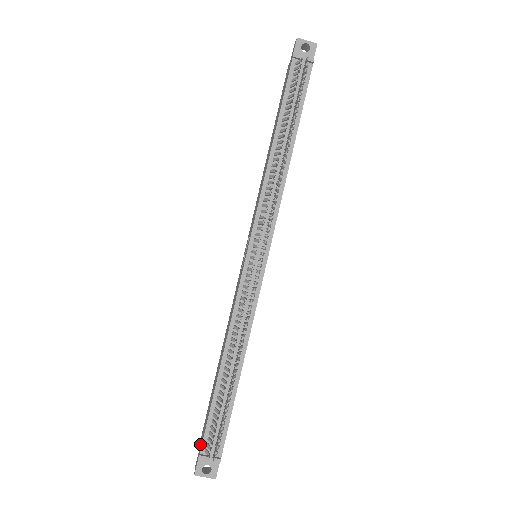
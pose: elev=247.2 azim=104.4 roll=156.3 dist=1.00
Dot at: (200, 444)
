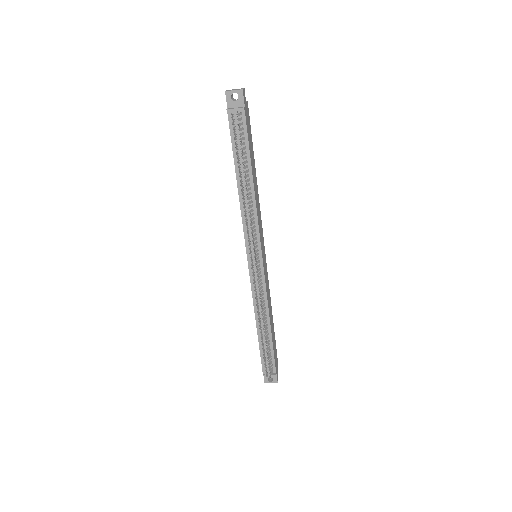
Dot at: occluded
